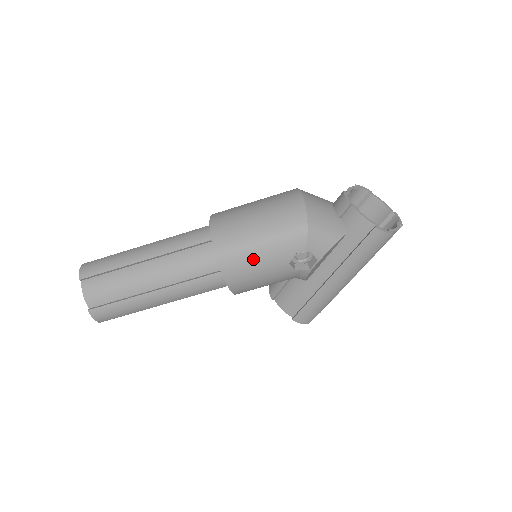
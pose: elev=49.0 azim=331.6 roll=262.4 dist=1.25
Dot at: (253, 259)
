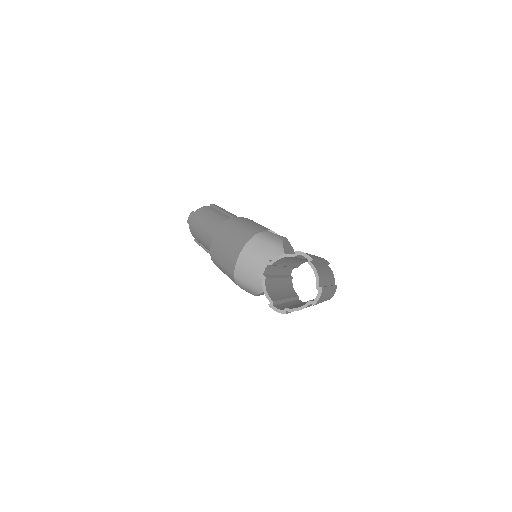
Dot at: (224, 273)
